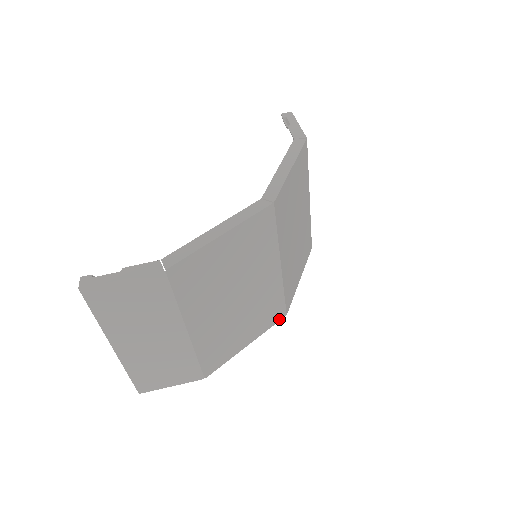
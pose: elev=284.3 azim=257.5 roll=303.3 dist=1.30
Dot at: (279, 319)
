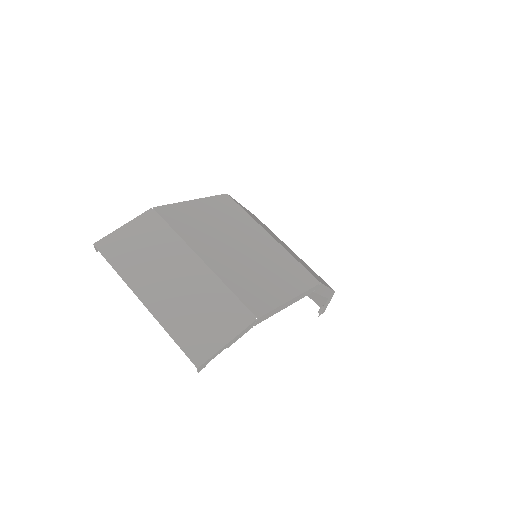
Dot at: (314, 284)
